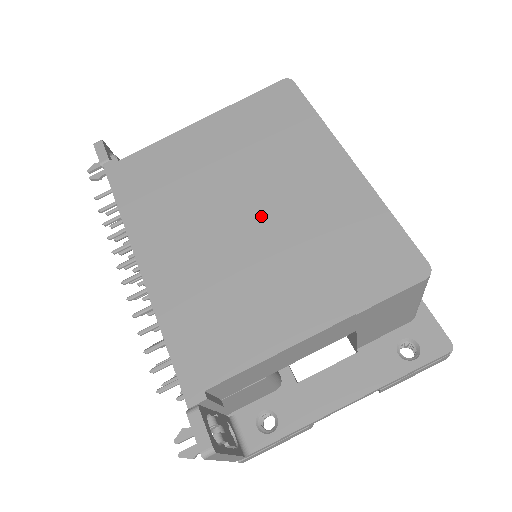
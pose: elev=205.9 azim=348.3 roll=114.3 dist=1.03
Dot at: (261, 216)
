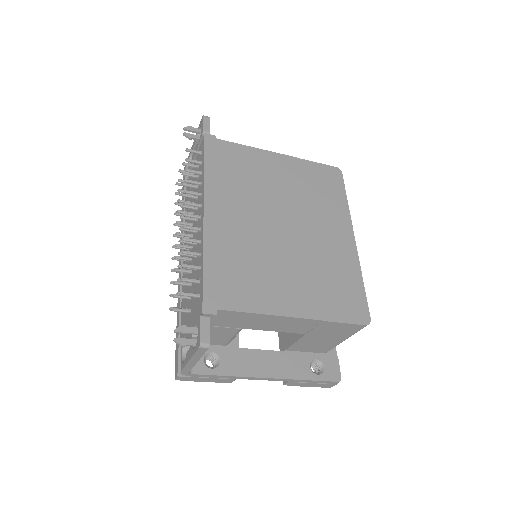
Dot at: (292, 234)
